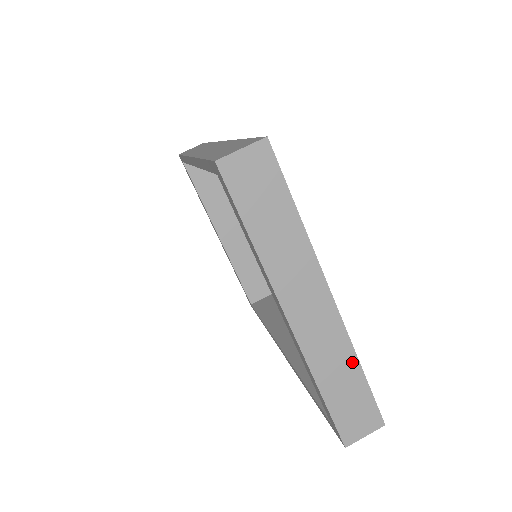
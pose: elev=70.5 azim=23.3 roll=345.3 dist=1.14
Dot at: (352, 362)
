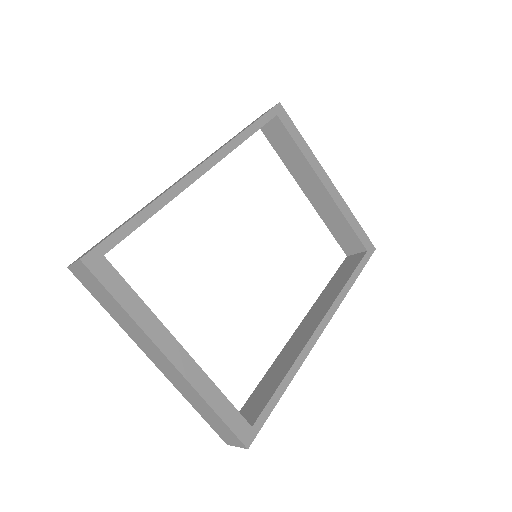
Dot at: (204, 402)
